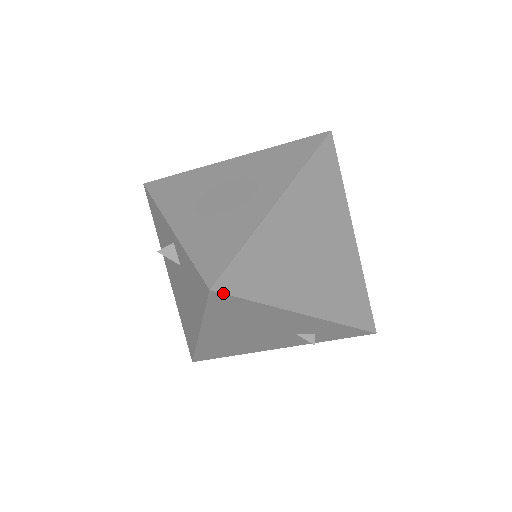
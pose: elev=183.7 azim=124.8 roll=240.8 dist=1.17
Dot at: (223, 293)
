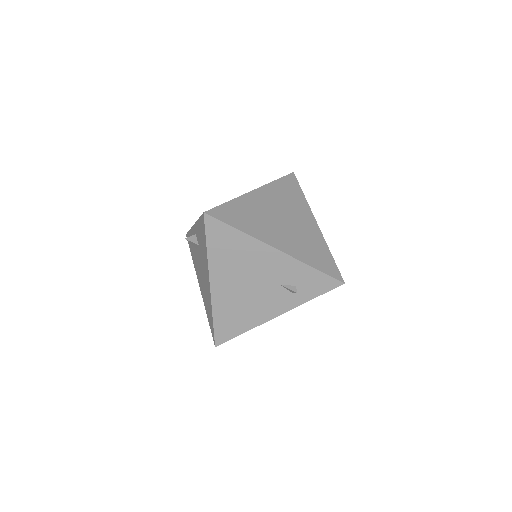
Dot at: (213, 217)
